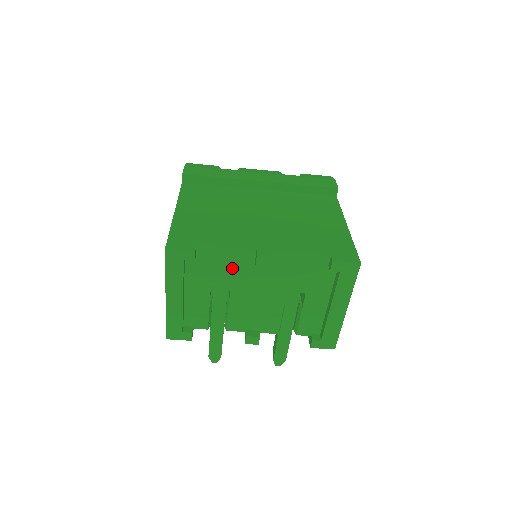
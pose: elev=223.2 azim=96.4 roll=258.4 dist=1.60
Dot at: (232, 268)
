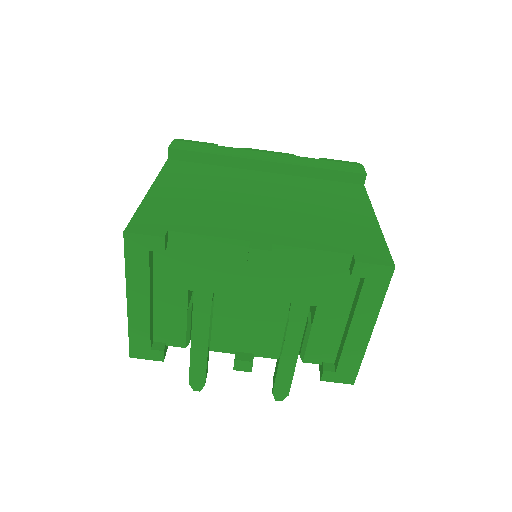
Dot at: (217, 266)
